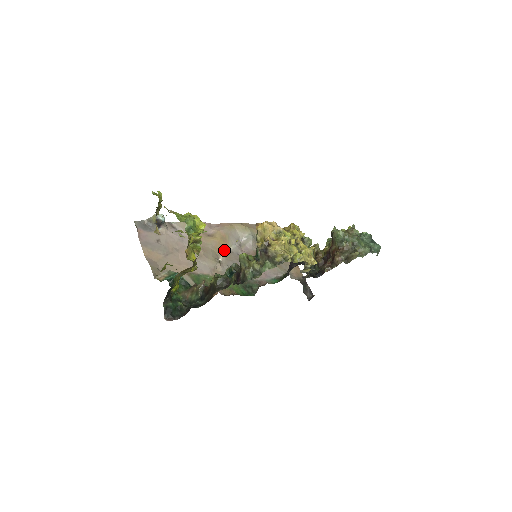
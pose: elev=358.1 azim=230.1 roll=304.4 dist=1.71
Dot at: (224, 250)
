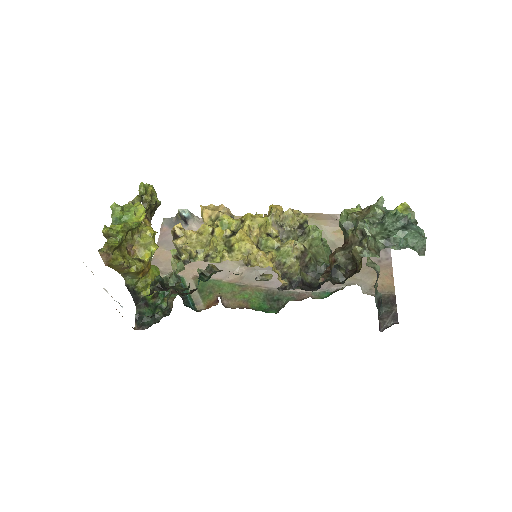
Dot at: occluded
